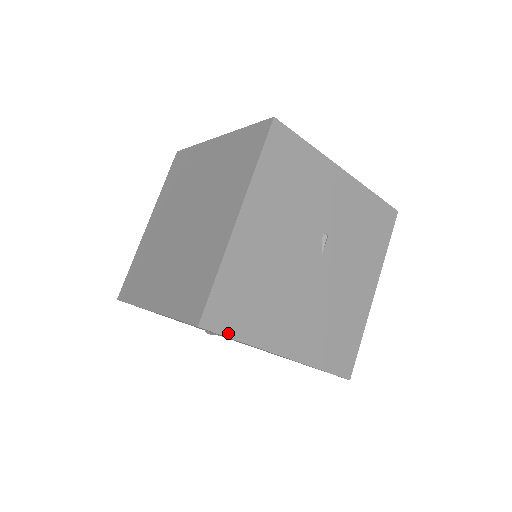
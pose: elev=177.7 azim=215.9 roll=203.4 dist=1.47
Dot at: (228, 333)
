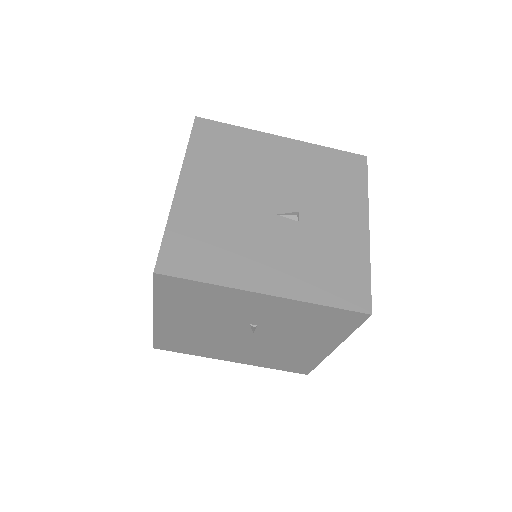
Dot at: (178, 351)
